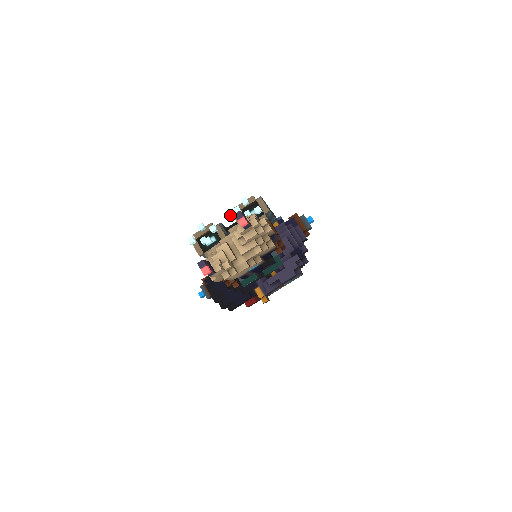
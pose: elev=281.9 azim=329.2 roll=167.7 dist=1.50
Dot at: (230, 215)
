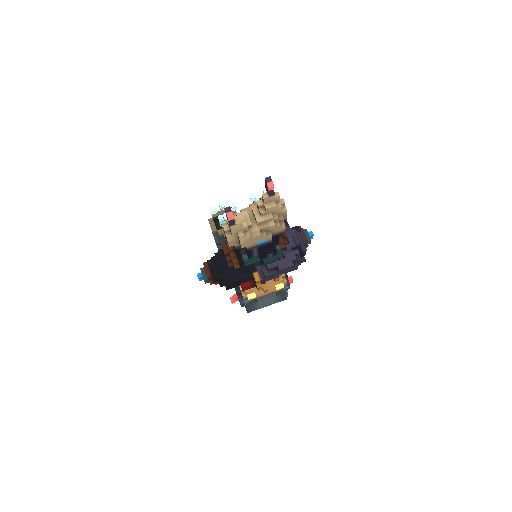
Dot at: (252, 197)
